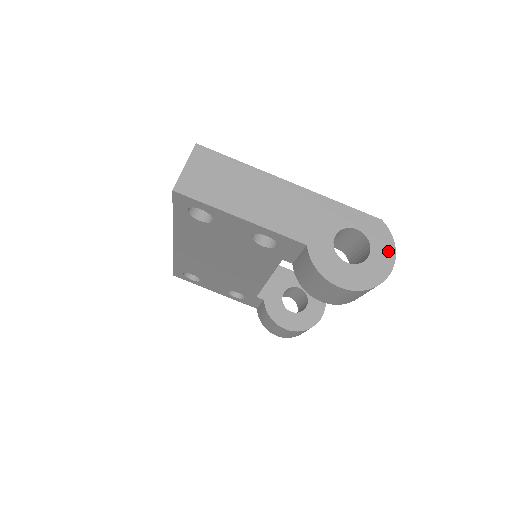
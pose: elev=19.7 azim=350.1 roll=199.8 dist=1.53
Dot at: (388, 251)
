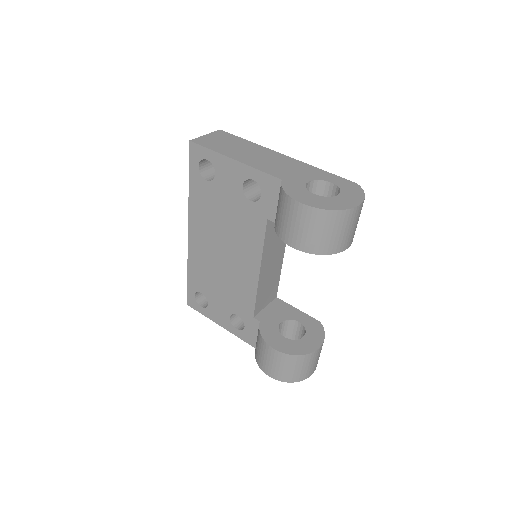
Dot at: (357, 197)
